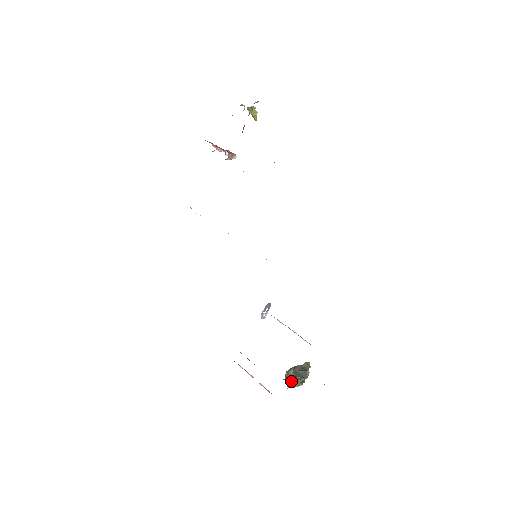
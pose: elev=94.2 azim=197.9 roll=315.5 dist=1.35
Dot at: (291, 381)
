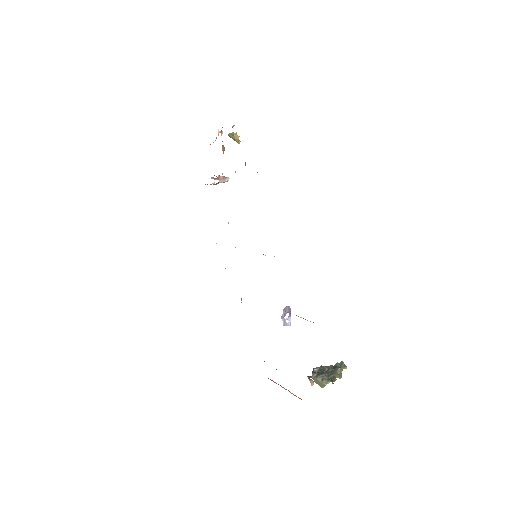
Dot at: (316, 378)
